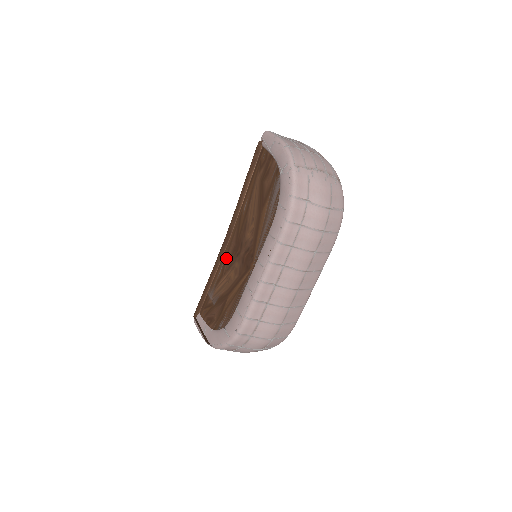
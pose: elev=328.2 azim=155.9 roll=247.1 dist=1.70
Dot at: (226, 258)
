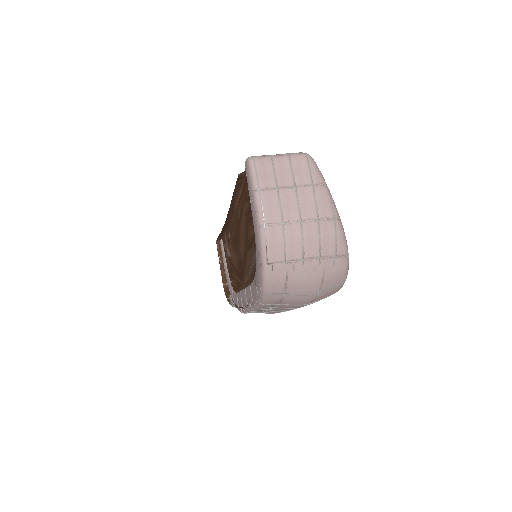
Dot at: (231, 233)
